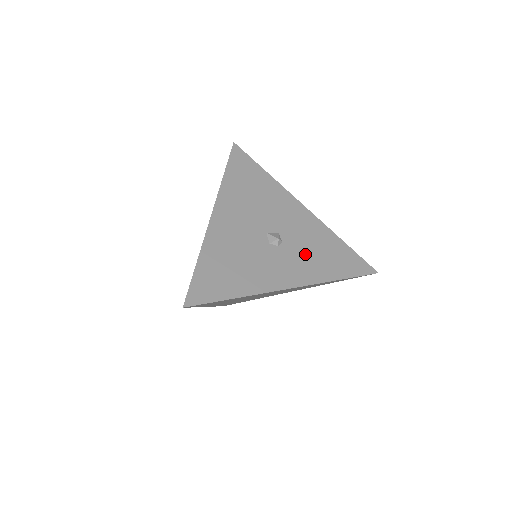
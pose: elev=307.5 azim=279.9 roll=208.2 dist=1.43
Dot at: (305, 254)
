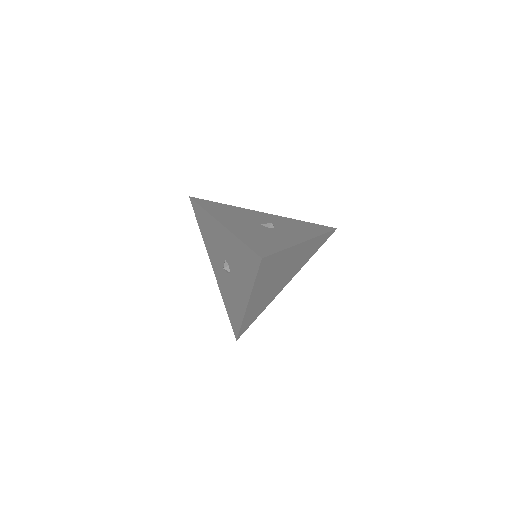
Dot at: (292, 228)
